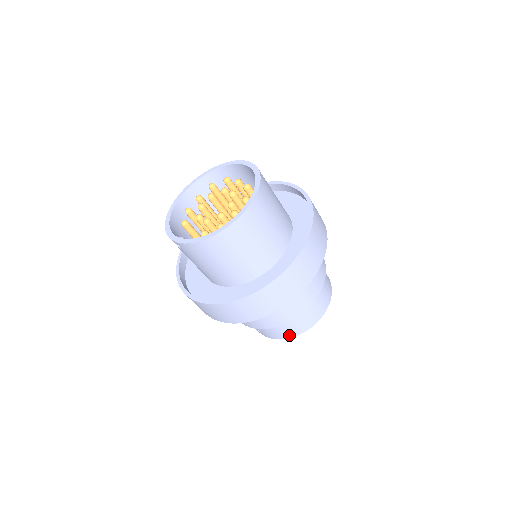
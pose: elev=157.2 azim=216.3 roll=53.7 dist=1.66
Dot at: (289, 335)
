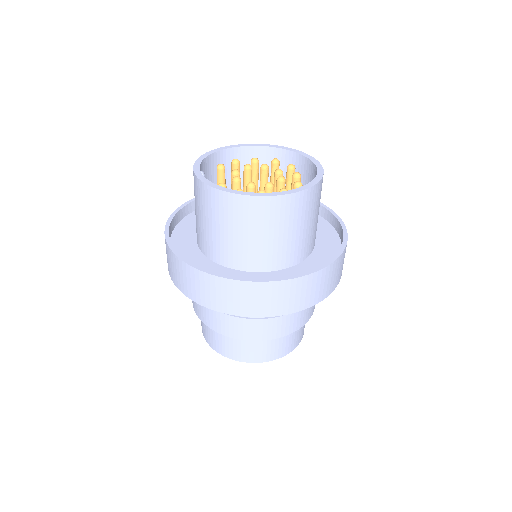
Dot at: (218, 348)
